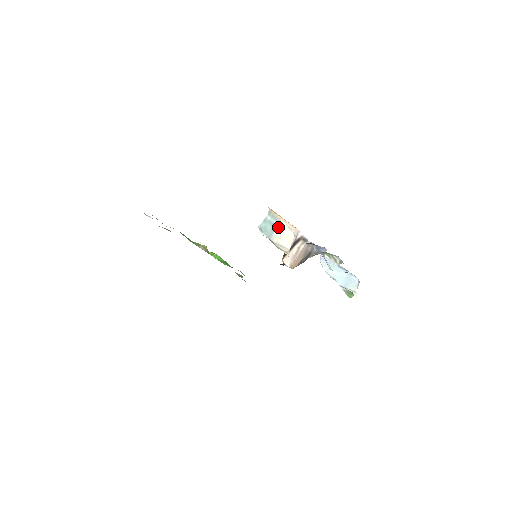
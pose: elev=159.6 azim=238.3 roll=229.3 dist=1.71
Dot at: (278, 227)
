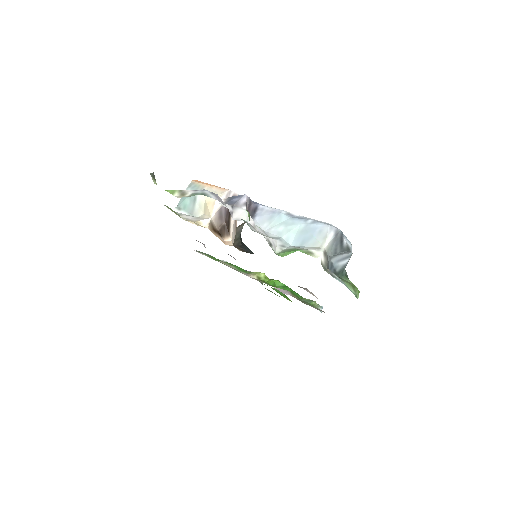
Dot at: (198, 196)
